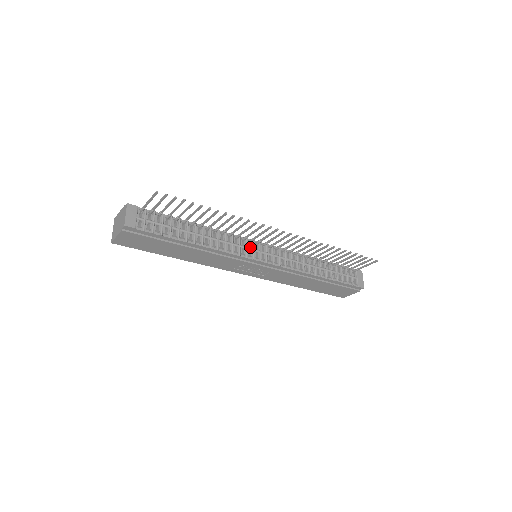
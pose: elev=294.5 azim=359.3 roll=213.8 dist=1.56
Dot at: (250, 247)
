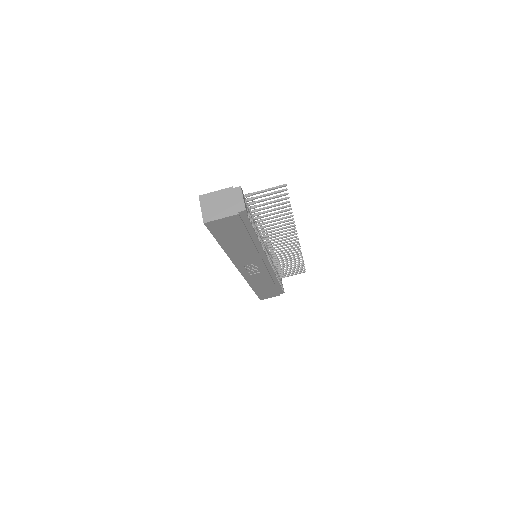
Dot at: occluded
